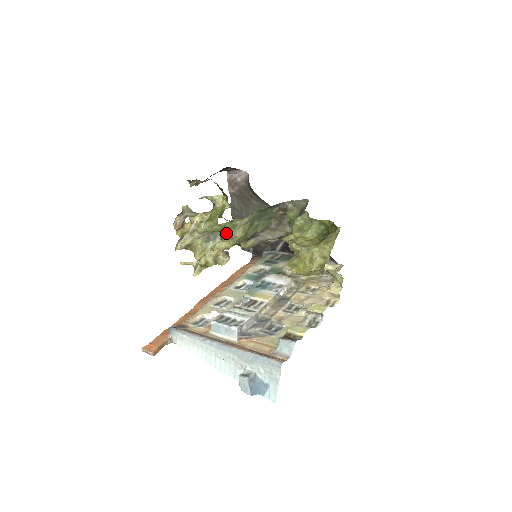
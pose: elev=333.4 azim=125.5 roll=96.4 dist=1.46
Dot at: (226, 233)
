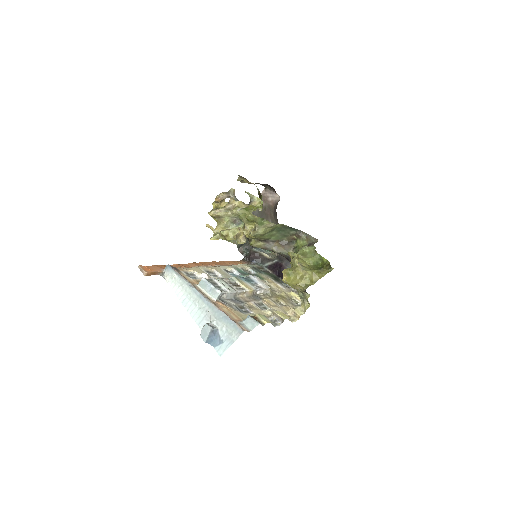
Dot at: (250, 225)
